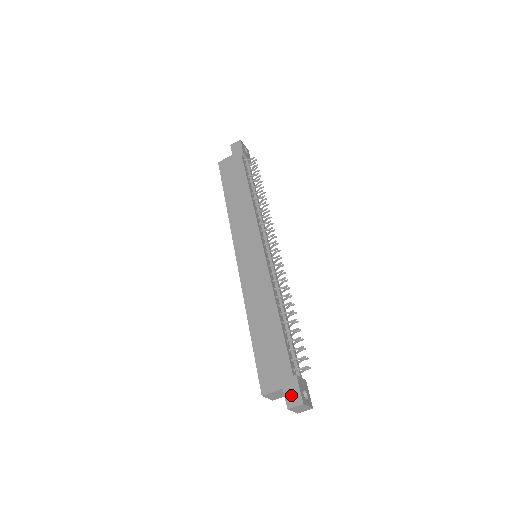
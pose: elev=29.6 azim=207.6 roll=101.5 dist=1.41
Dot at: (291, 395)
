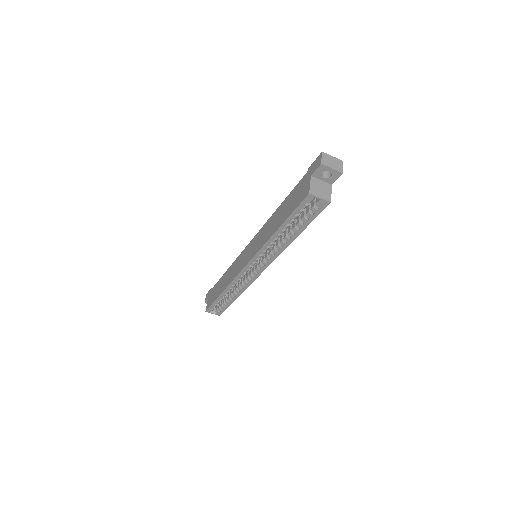
Dot at: (315, 166)
